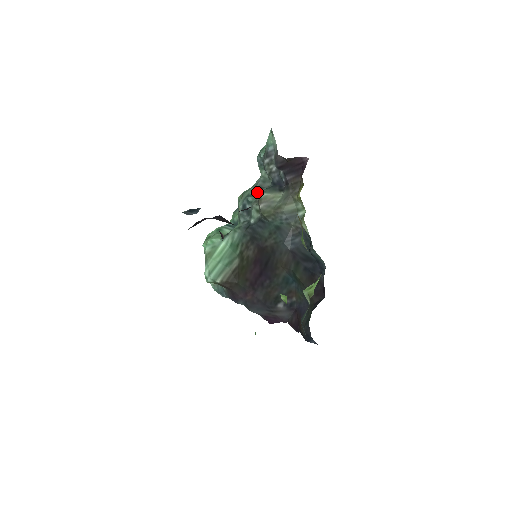
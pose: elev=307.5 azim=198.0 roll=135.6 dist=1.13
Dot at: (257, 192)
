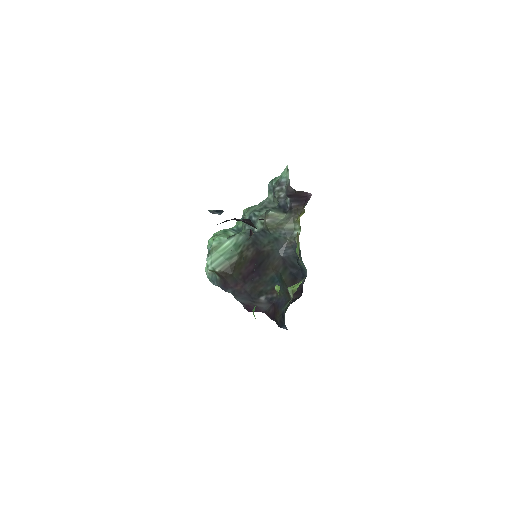
Dot at: (263, 209)
